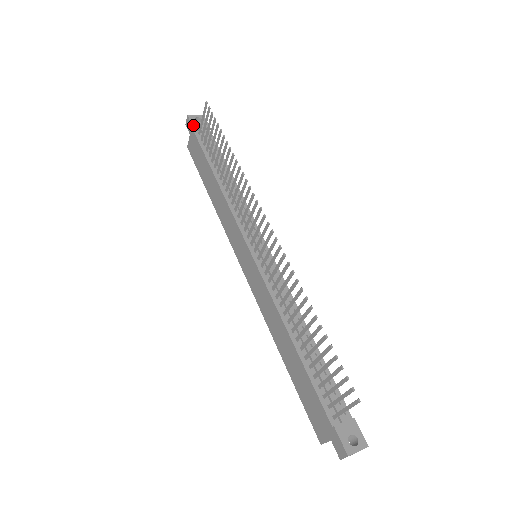
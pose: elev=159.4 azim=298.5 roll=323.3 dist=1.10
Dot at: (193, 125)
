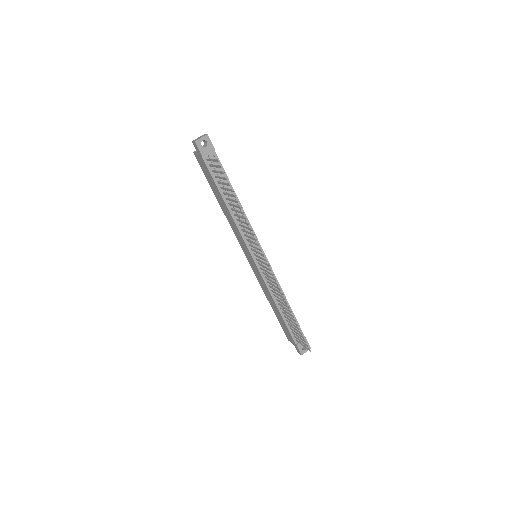
Dot at: (201, 153)
